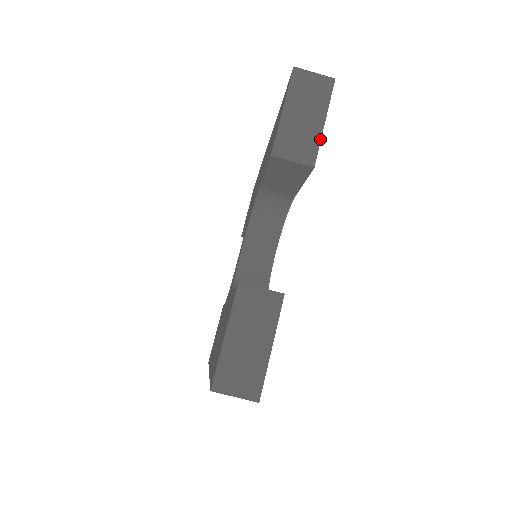
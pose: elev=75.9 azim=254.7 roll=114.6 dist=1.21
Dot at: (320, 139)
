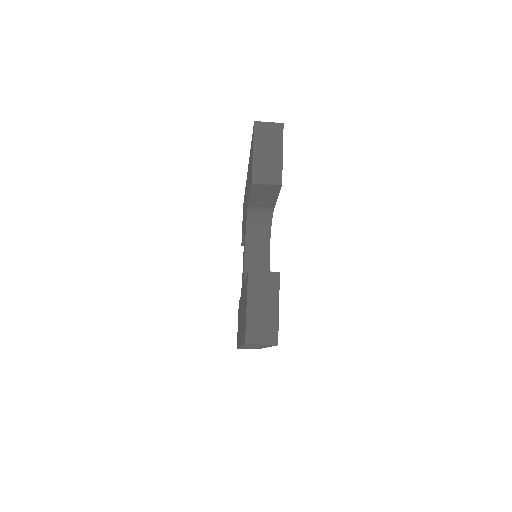
Dot at: (282, 166)
